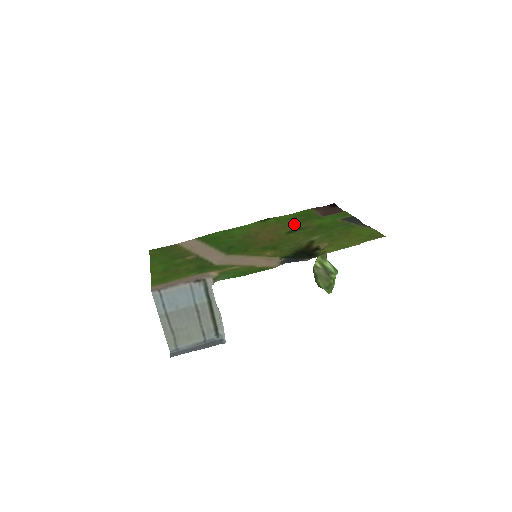
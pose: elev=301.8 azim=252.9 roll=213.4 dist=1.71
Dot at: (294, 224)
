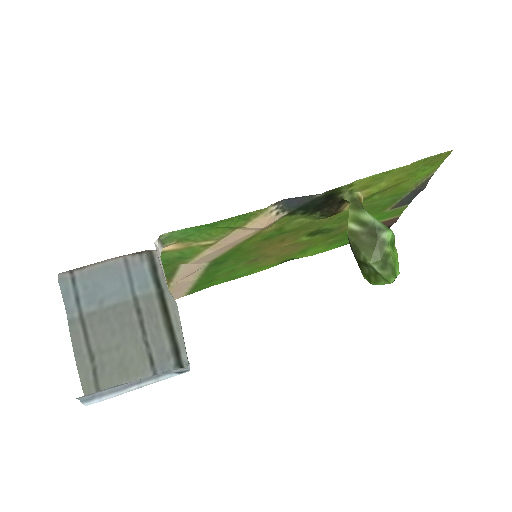
Dot at: (323, 238)
